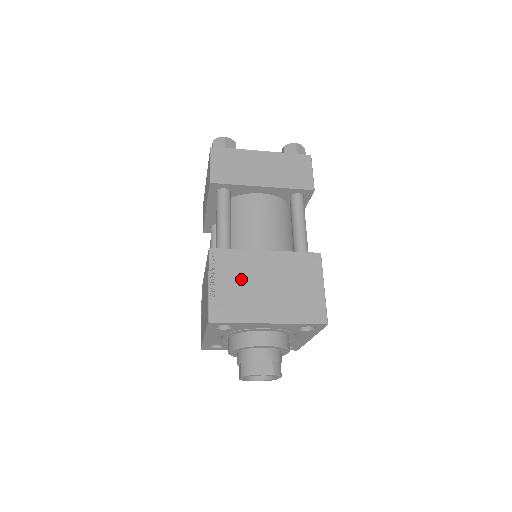
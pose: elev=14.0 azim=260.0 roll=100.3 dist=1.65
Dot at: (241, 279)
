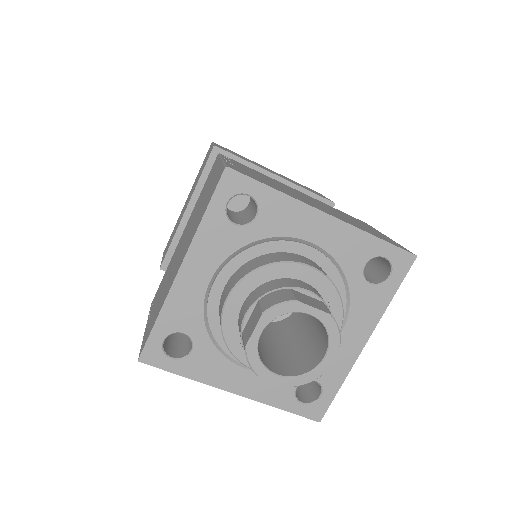
Dot at: (269, 180)
